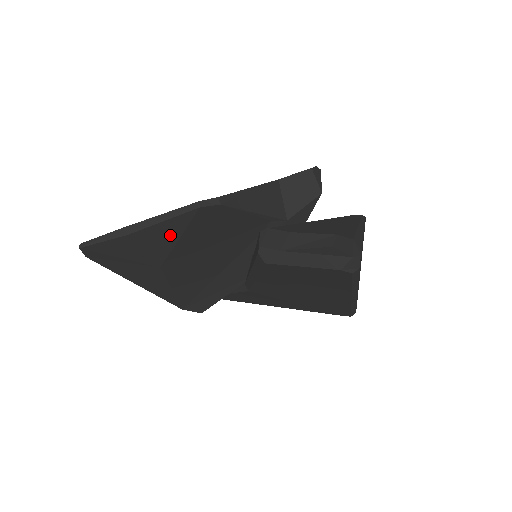
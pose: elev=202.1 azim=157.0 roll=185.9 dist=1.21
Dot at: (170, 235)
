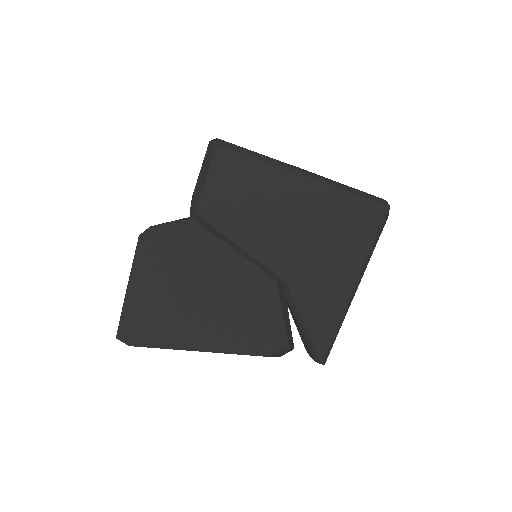
Dot at: (150, 273)
